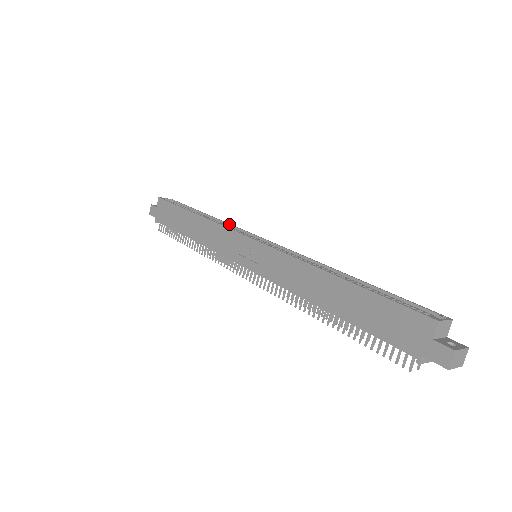
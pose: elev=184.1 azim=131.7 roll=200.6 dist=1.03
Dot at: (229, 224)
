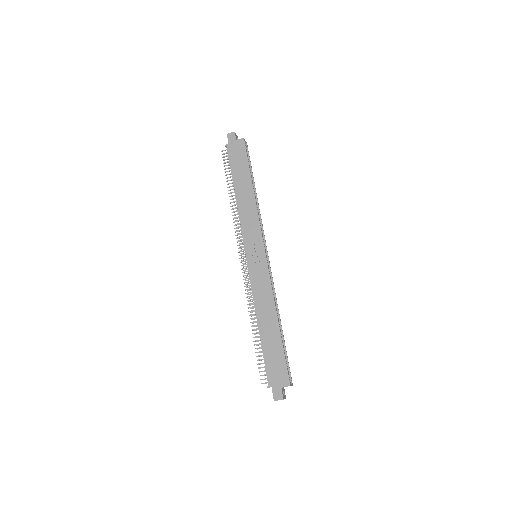
Dot at: occluded
